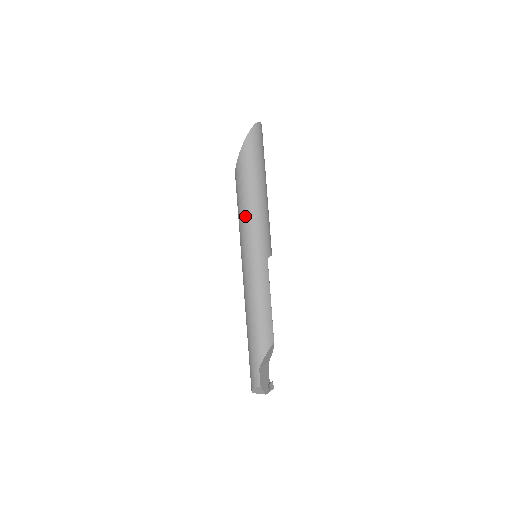
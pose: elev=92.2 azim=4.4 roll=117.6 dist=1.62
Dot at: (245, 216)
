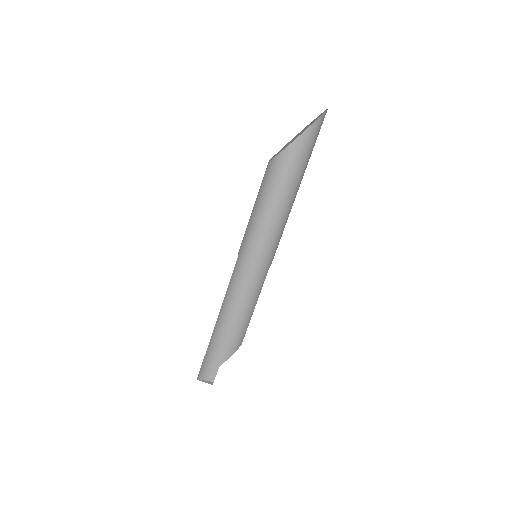
Dot at: (268, 217)
